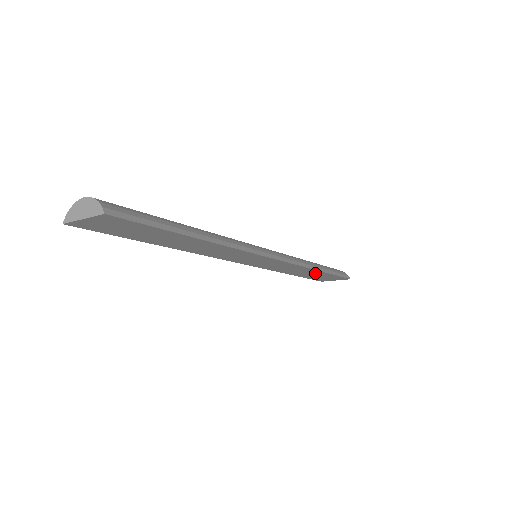
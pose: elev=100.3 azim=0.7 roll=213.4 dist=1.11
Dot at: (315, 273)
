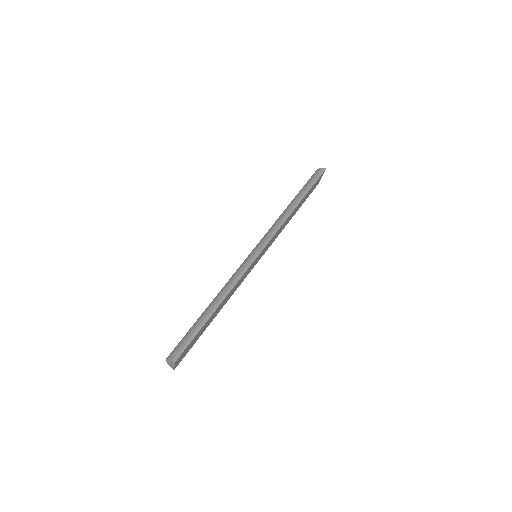
Dot at: occluded
